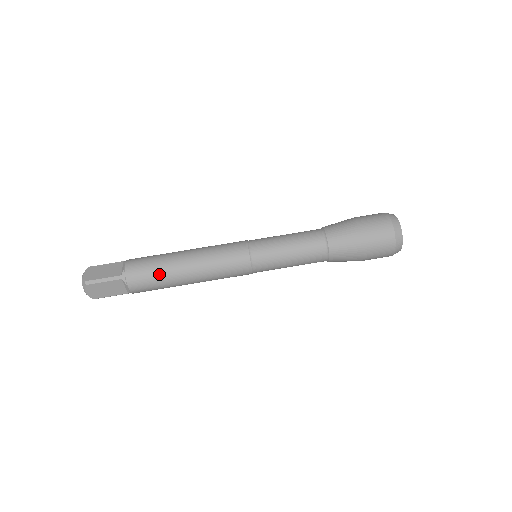
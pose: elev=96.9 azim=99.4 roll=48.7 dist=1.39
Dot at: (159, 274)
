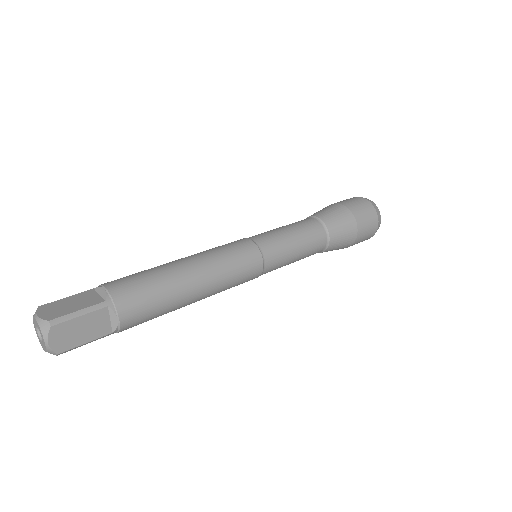
Dot at: (160, 289)
